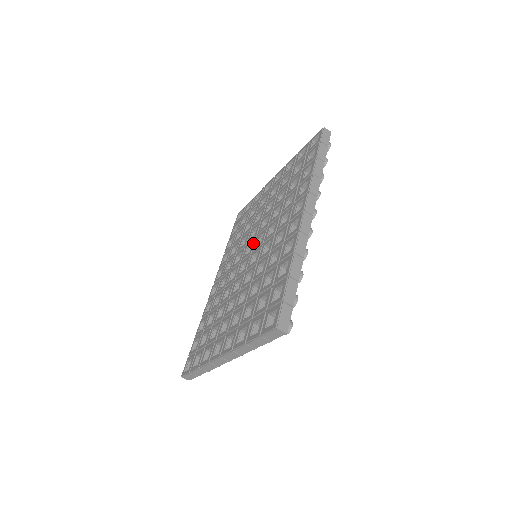
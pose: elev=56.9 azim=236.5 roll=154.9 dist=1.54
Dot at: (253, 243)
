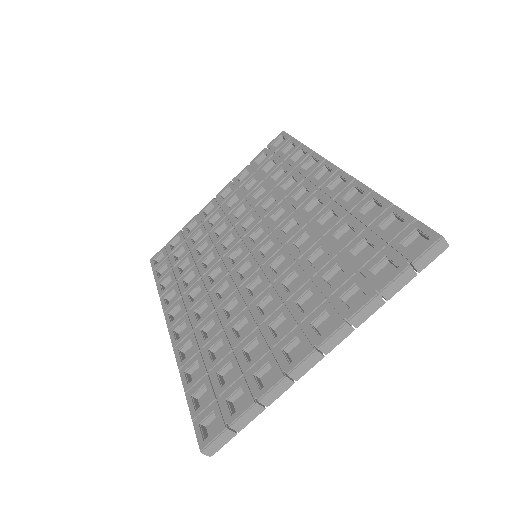
Dot at: (243, 245)
